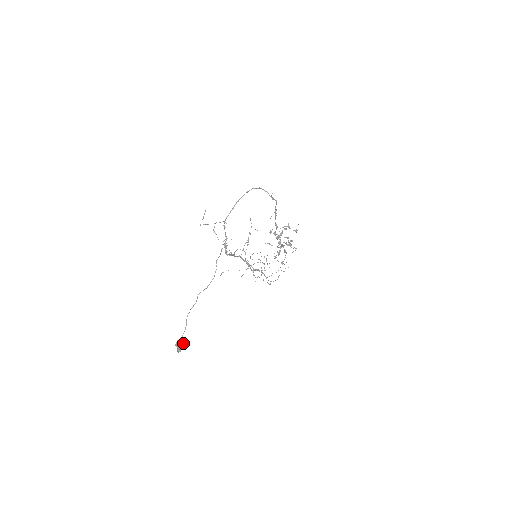
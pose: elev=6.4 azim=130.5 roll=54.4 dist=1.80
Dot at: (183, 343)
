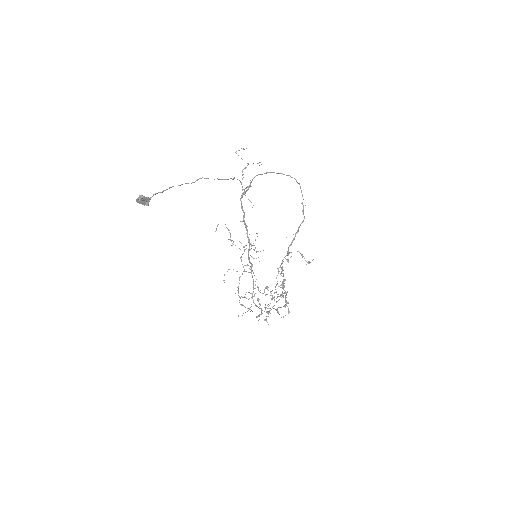
Dot at: (150, 198)
